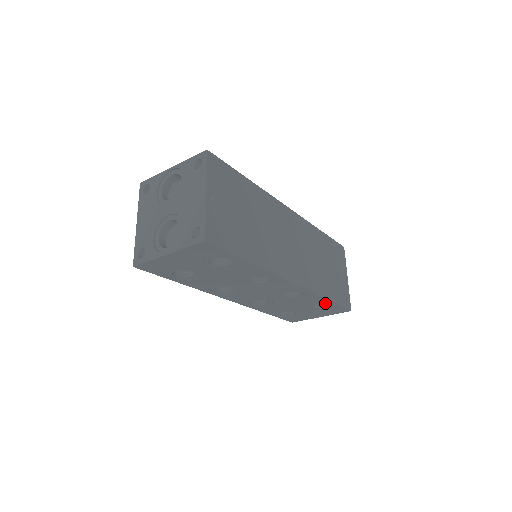
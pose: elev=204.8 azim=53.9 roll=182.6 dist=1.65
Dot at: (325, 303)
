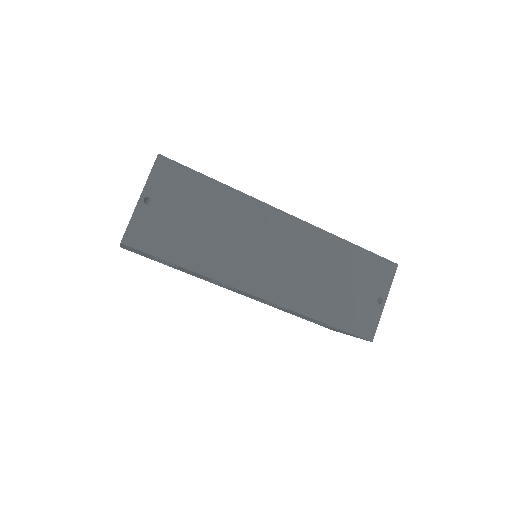
Dot at: occluded
